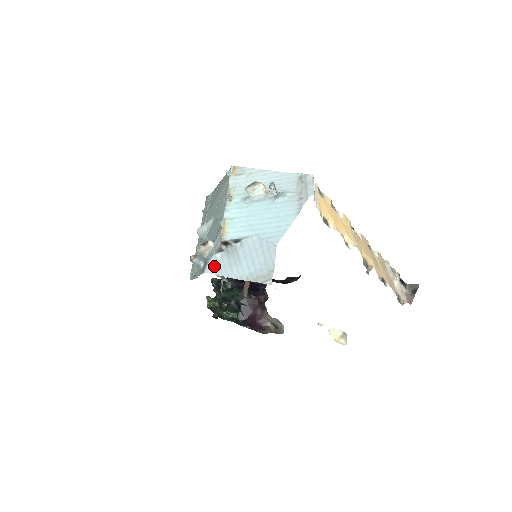
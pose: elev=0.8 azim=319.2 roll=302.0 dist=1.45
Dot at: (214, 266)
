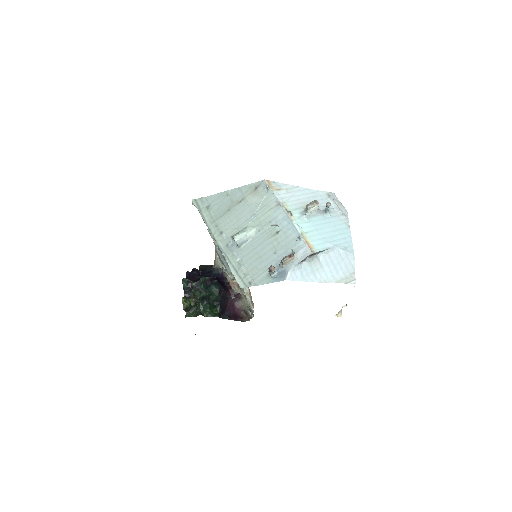
Dot at: (297, 274)
